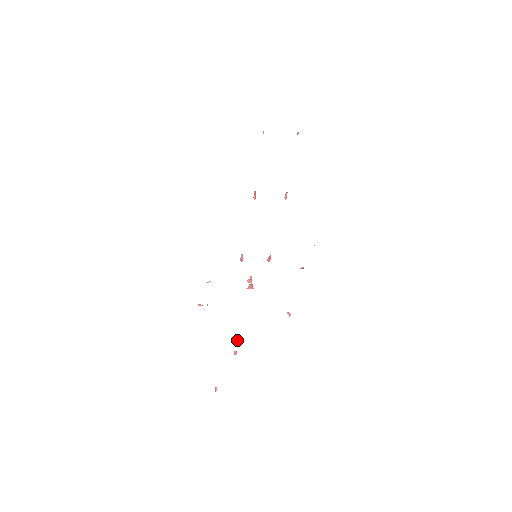
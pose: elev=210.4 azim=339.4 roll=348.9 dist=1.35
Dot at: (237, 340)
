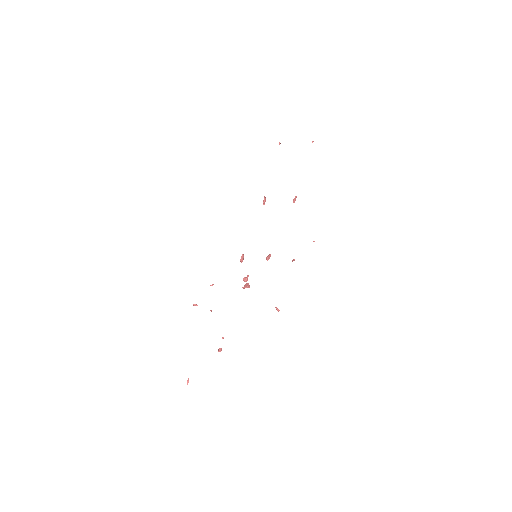
Dot at: (223, 337)
